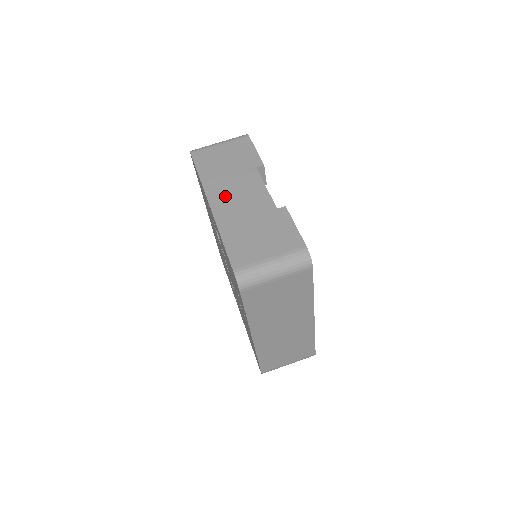
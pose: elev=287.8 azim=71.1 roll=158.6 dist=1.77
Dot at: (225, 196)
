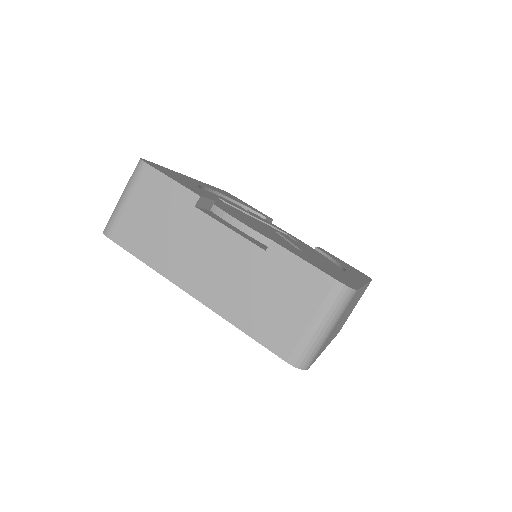
Dot at: (197, 273)
